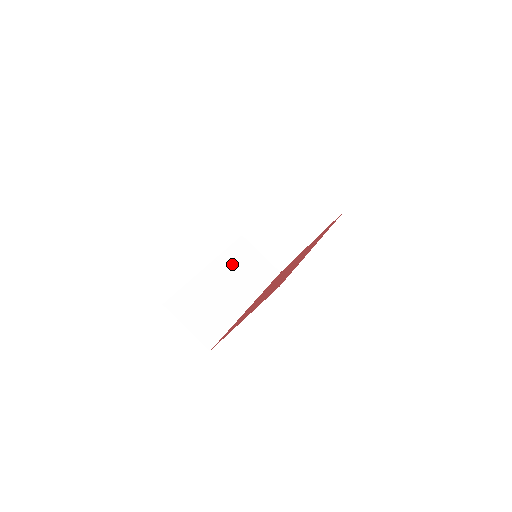
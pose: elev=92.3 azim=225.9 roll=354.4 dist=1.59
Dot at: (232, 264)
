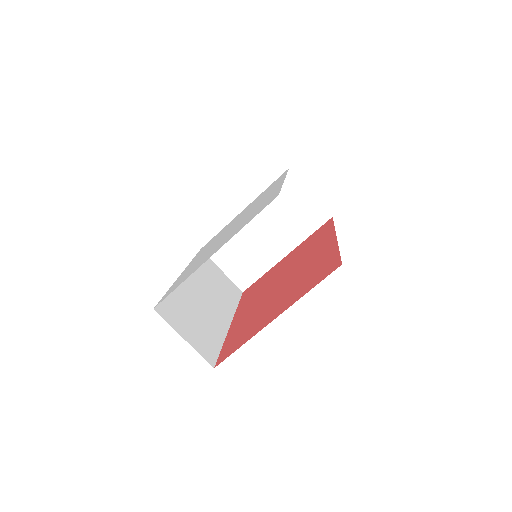
Dot at: (202, 276)
